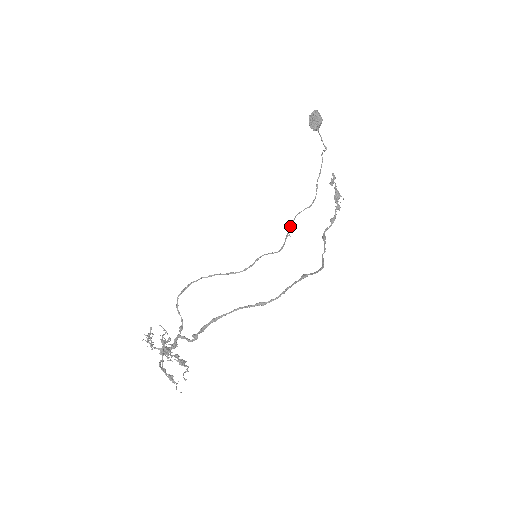
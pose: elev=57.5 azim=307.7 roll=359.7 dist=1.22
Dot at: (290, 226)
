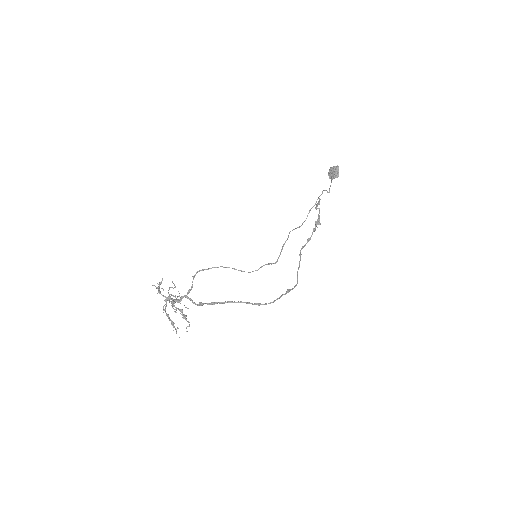
Dot at: (285, 241)
